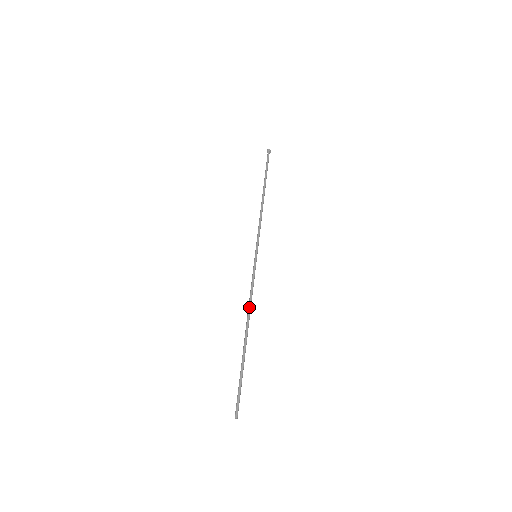
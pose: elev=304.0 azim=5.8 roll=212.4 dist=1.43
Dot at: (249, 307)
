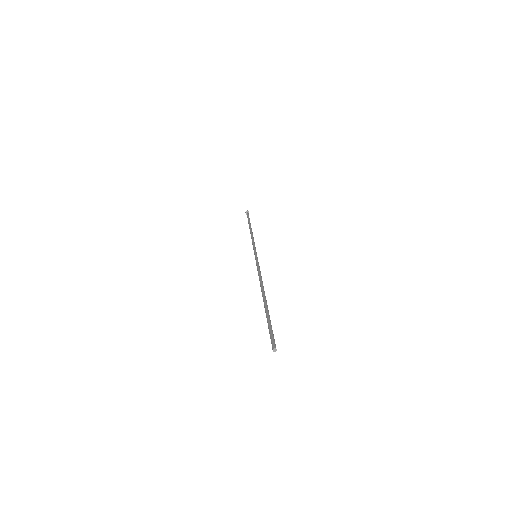
Dot at: (260, 280)
